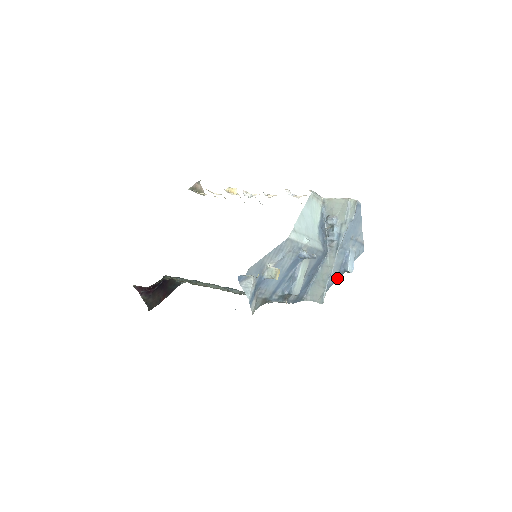
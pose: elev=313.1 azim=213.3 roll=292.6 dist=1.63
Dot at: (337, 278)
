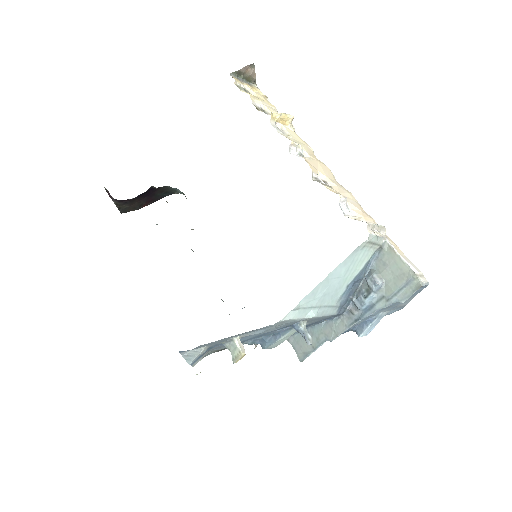
Dot at: (342, 333)
